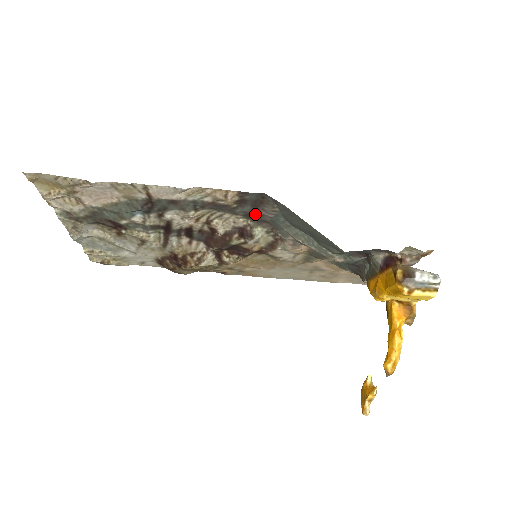
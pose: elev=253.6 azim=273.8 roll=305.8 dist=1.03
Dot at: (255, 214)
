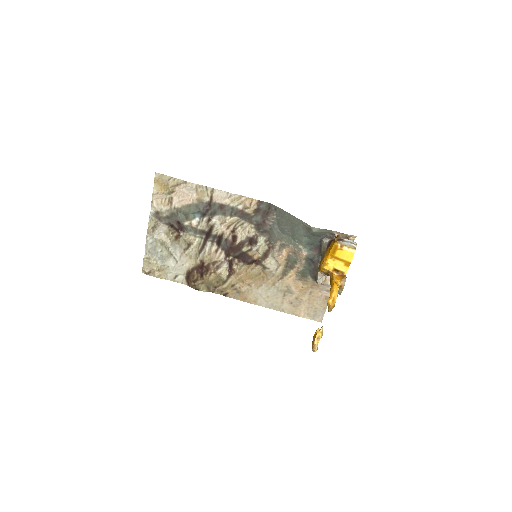
Dot at: (262, 225)
